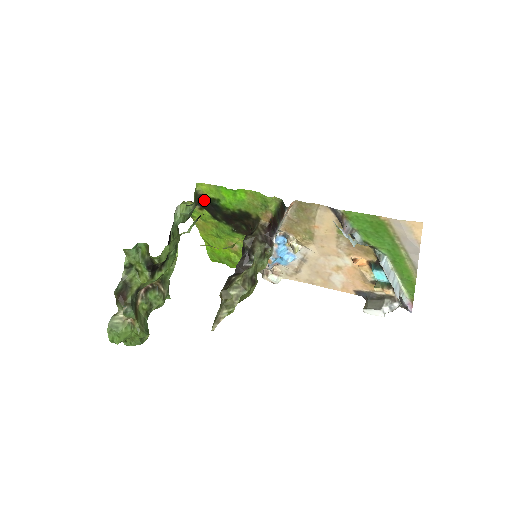
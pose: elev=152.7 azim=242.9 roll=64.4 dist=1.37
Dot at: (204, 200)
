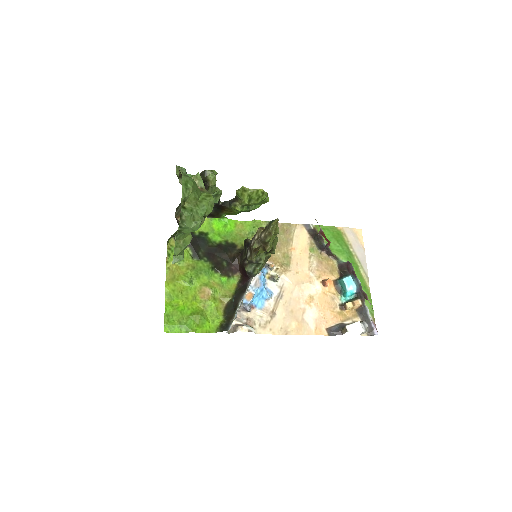
Dot at: occluded
